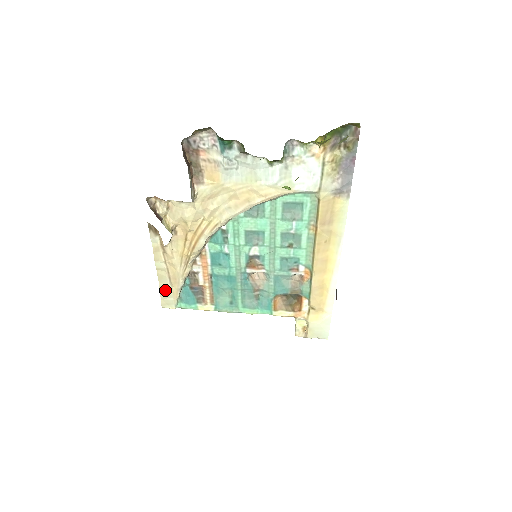
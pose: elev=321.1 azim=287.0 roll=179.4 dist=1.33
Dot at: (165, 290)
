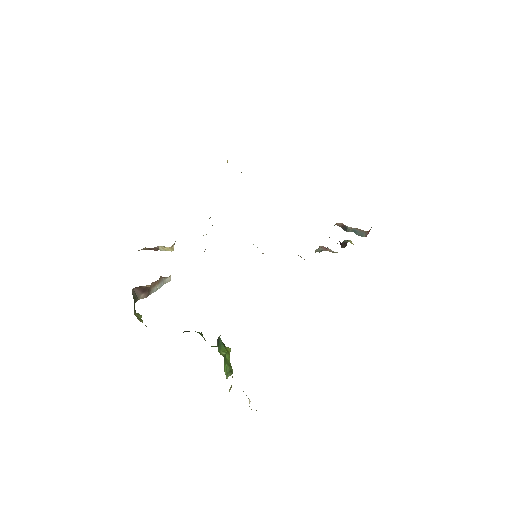
Dot at: occluded
